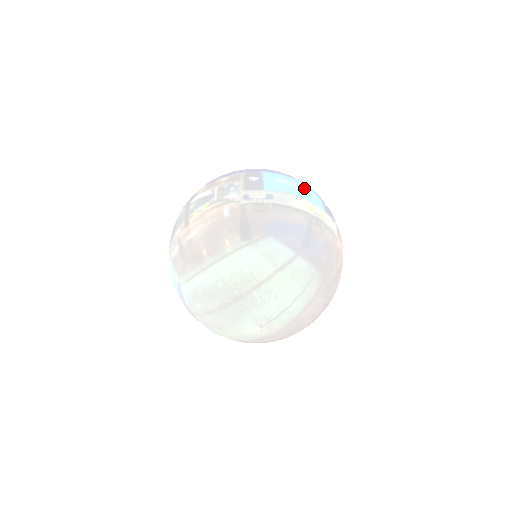
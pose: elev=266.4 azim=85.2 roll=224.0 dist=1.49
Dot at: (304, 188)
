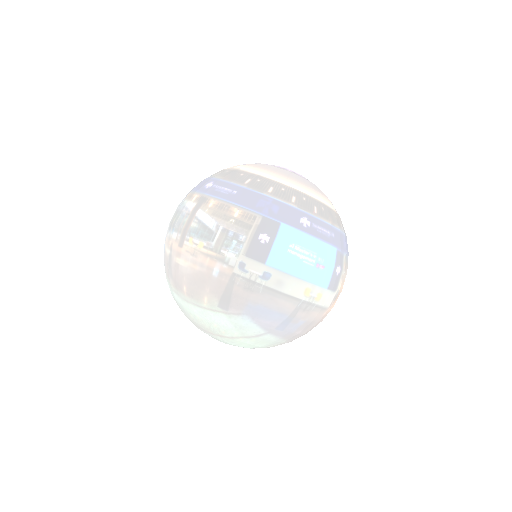
Dot at: (317, 260)
